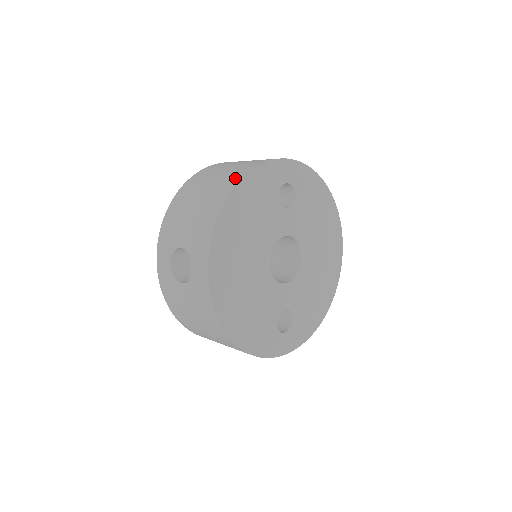
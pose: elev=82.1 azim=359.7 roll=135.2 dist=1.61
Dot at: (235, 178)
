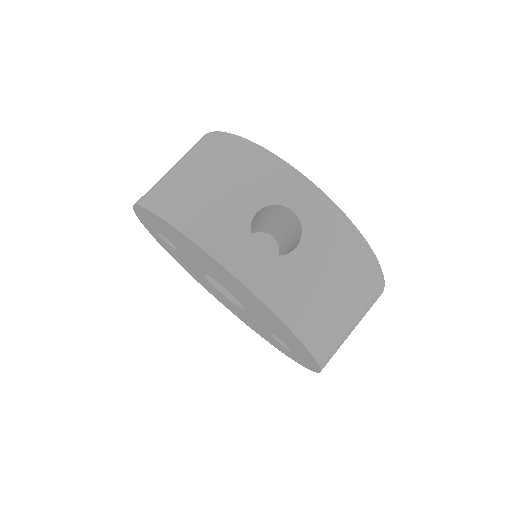
Dot at: (213, 139)
